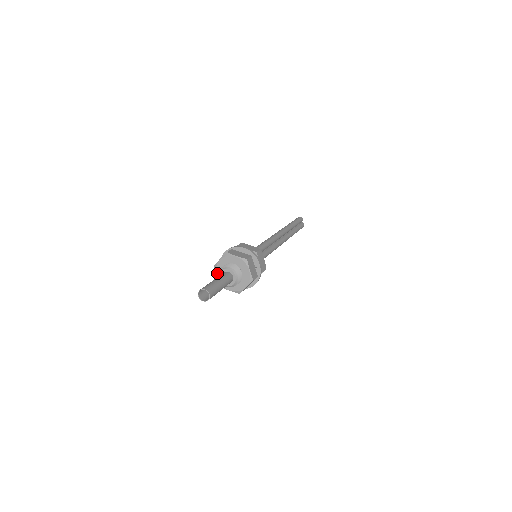
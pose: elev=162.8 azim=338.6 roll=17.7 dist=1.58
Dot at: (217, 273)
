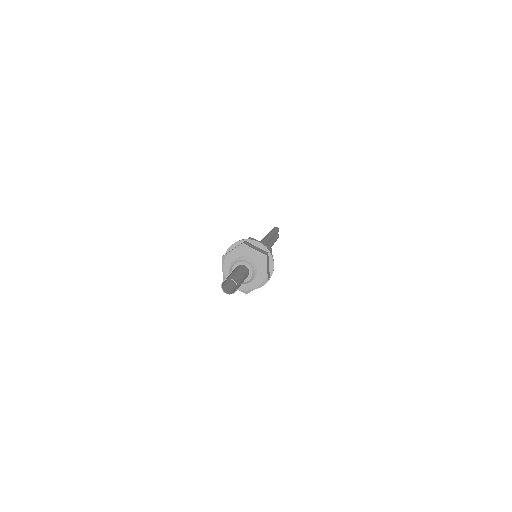
Dot at: (225, 265)
